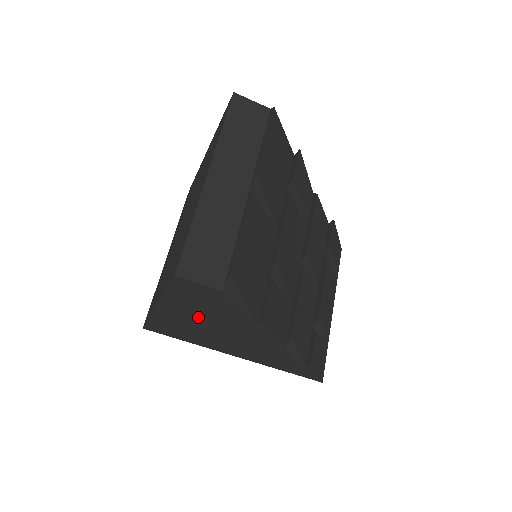
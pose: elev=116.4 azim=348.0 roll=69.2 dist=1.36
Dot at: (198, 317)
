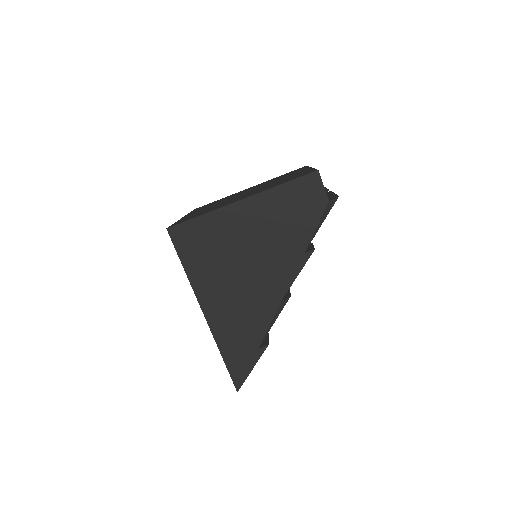
Dot at: (261, 228)
